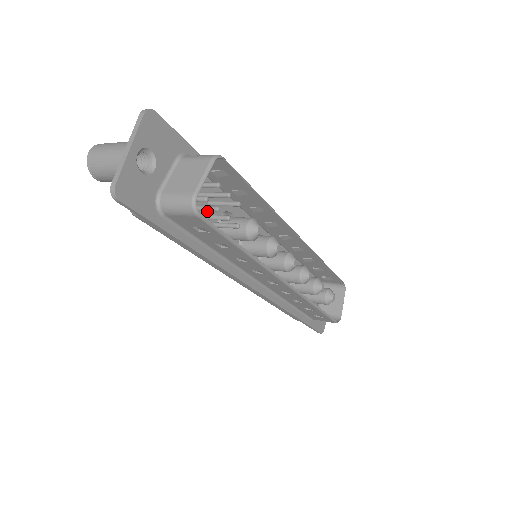
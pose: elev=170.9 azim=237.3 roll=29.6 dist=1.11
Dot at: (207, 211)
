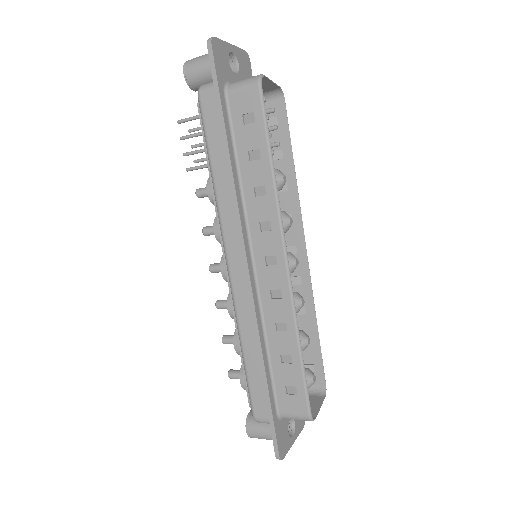
Dot at: occluded
